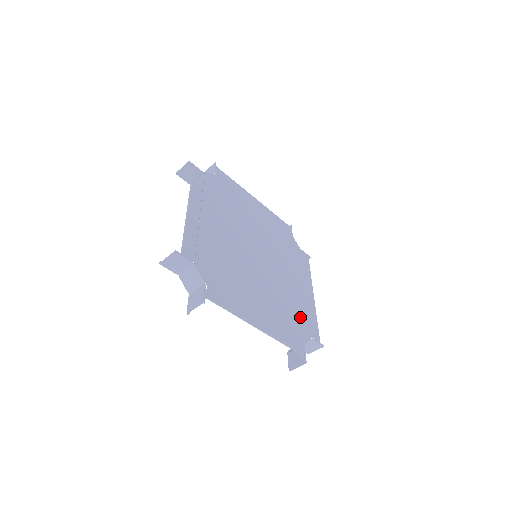
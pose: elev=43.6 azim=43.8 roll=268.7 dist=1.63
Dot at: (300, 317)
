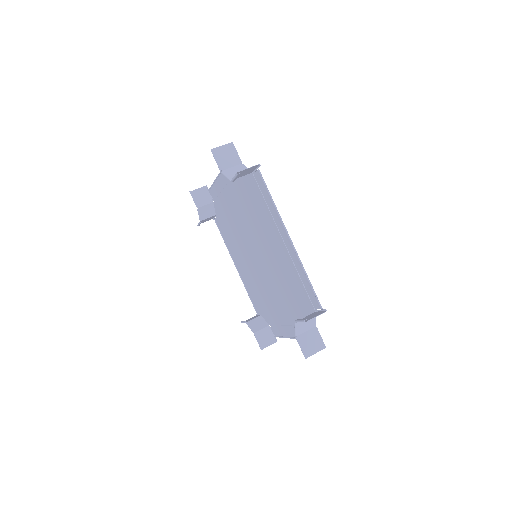
Dot at: (300, 311)
